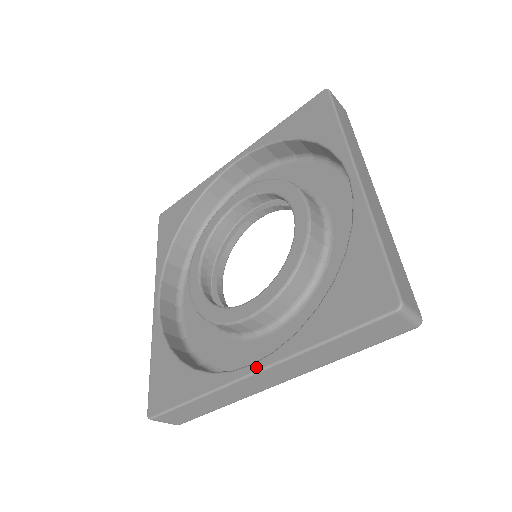
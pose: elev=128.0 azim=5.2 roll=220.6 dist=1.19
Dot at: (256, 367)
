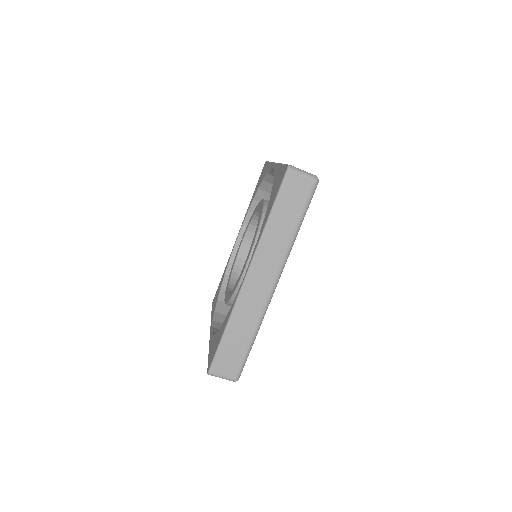
Dot at: (210, 331)
